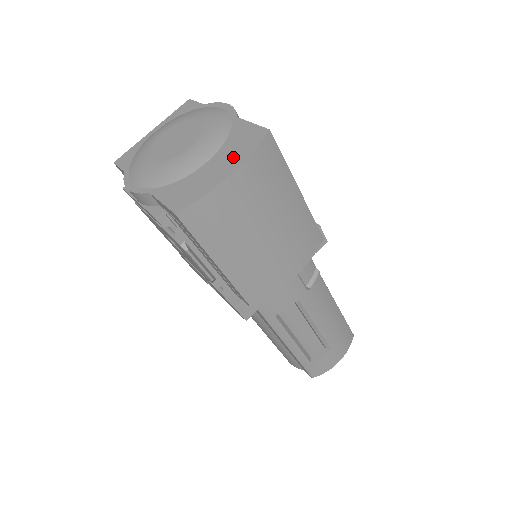
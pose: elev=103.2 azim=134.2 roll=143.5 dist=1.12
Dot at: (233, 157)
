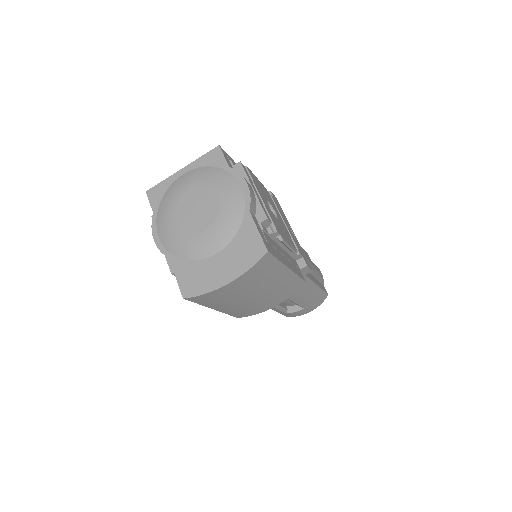
Dot at: (234, 264)
